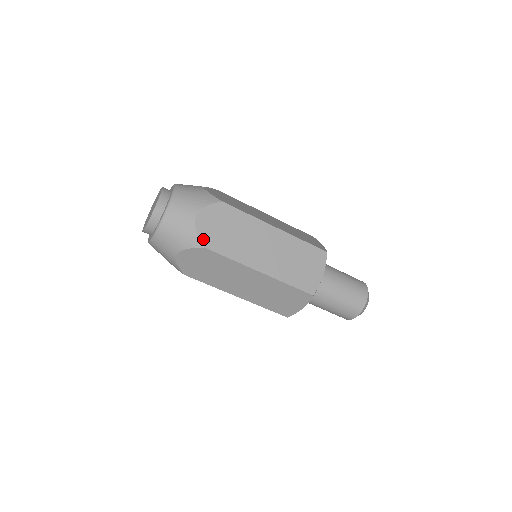
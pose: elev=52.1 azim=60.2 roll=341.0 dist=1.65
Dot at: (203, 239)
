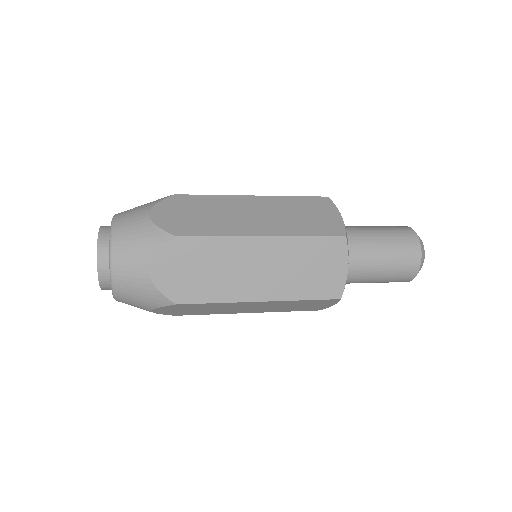
Dot at: (170, 295)
